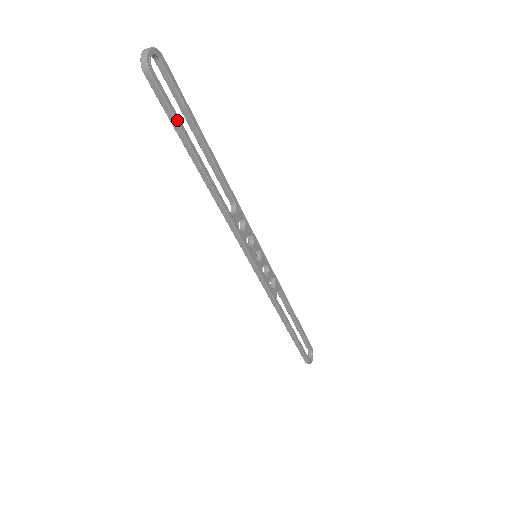
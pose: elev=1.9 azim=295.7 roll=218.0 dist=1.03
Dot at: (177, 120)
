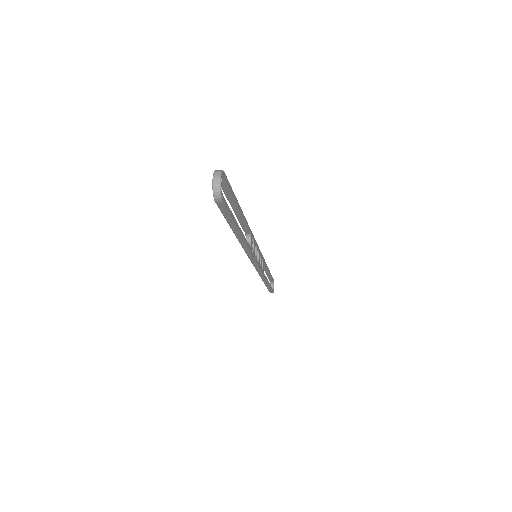
Dot at: (232, 218)
